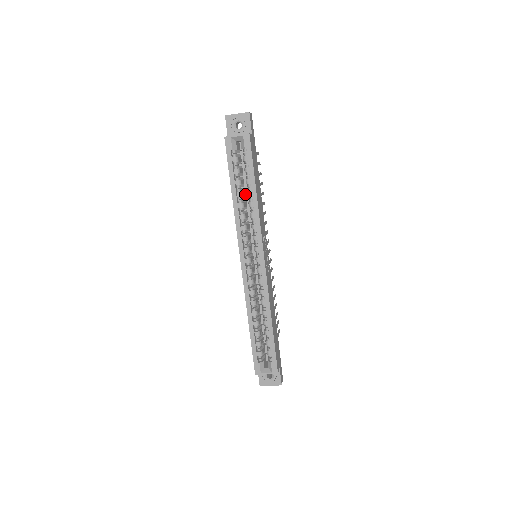
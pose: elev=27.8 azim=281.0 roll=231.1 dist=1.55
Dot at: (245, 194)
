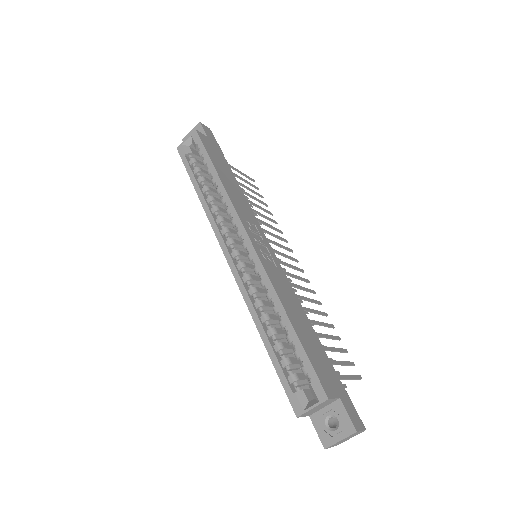
Dot at: occluded
